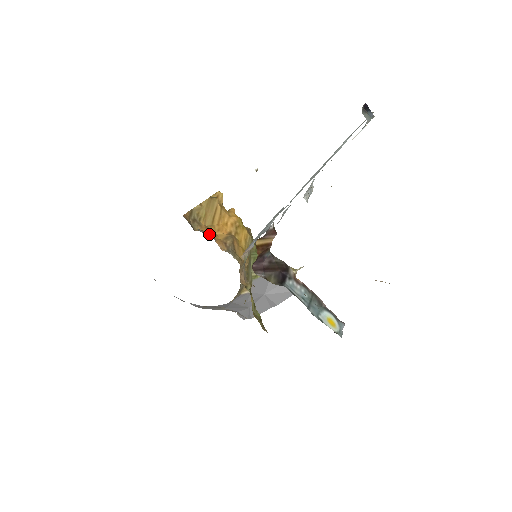
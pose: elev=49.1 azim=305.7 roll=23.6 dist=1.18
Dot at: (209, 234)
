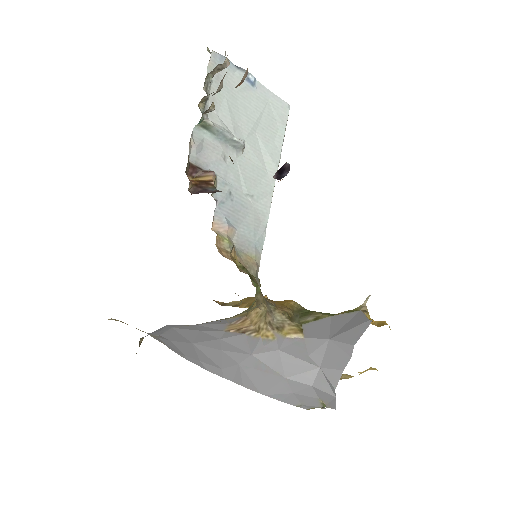
Dot at: occluded
